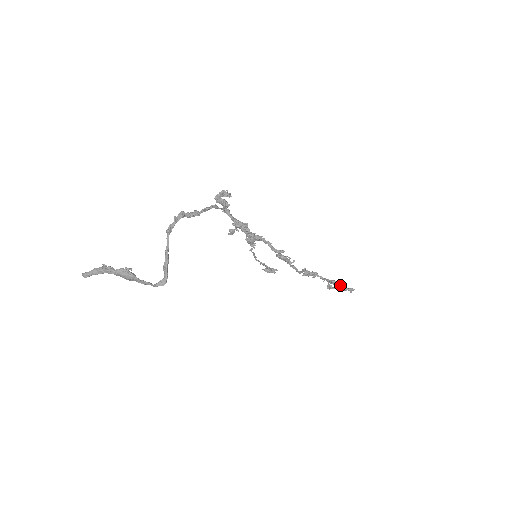
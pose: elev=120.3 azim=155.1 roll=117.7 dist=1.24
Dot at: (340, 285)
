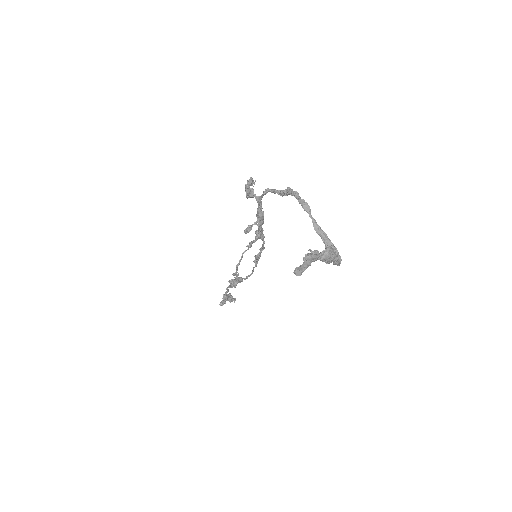
Dot at: (232, 296)
